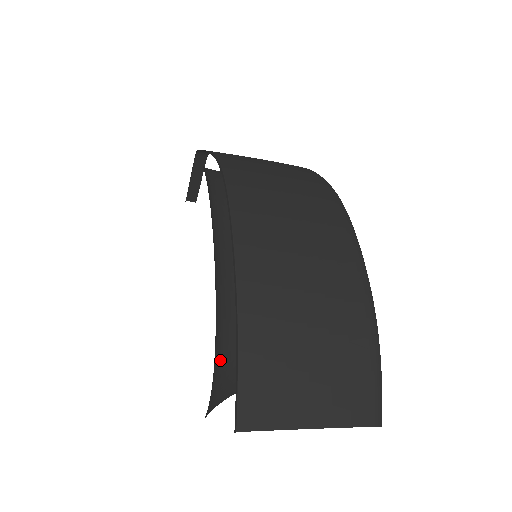
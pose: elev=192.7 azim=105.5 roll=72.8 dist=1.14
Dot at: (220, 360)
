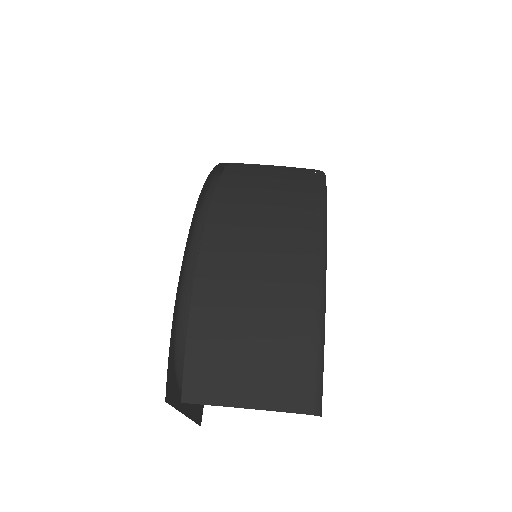
Dot at: (184, 345)
